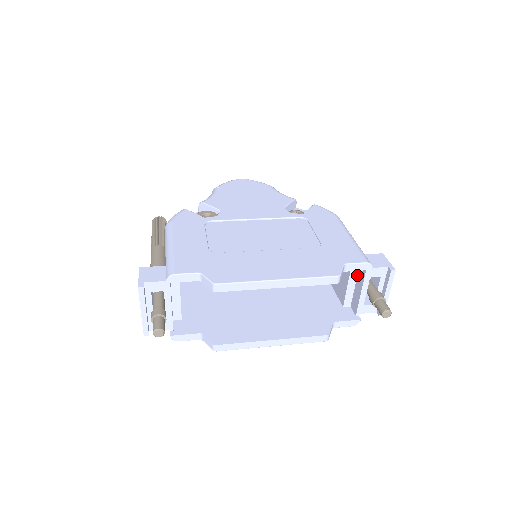
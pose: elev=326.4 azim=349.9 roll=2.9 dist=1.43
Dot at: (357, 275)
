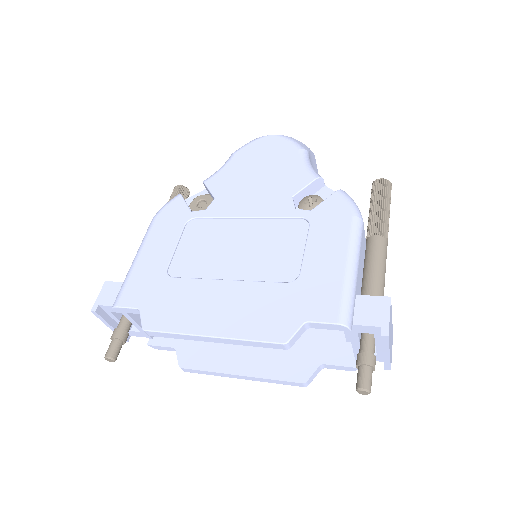
Dot at: occluded
